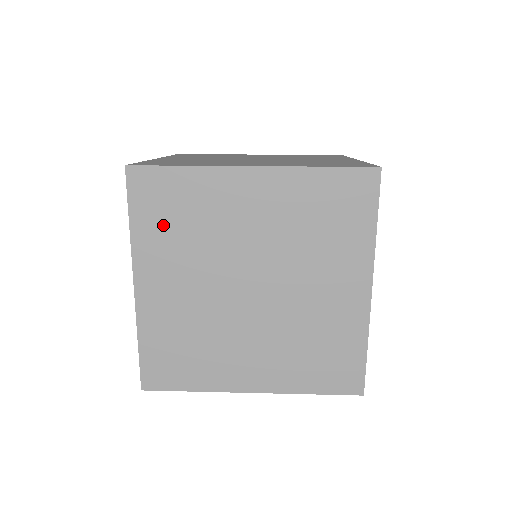
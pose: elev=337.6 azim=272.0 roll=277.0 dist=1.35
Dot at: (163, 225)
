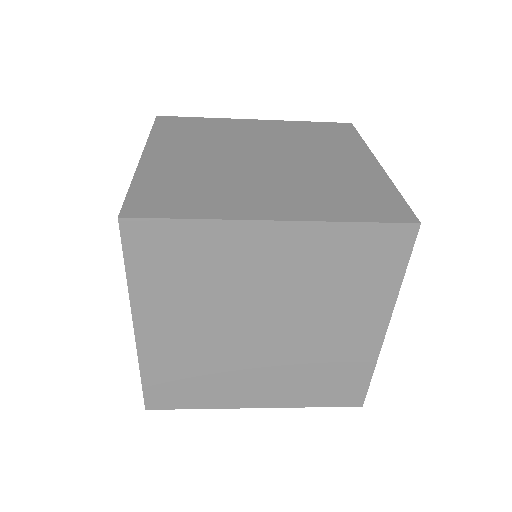
Dot at: (181, 134)
